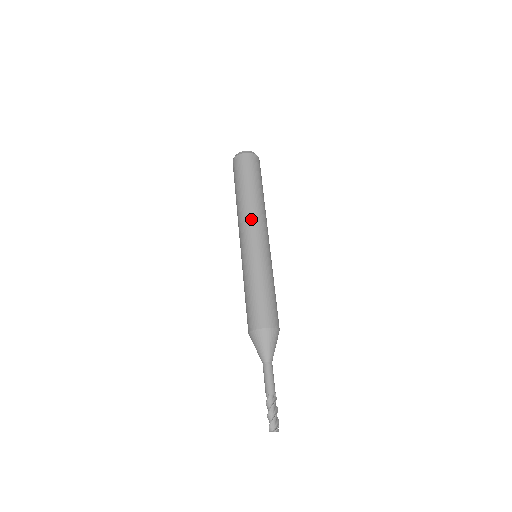
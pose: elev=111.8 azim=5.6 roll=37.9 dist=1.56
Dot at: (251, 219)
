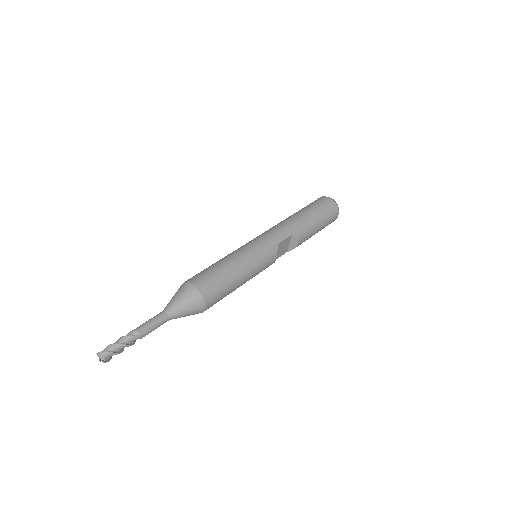
Dot at: (272, 227)
